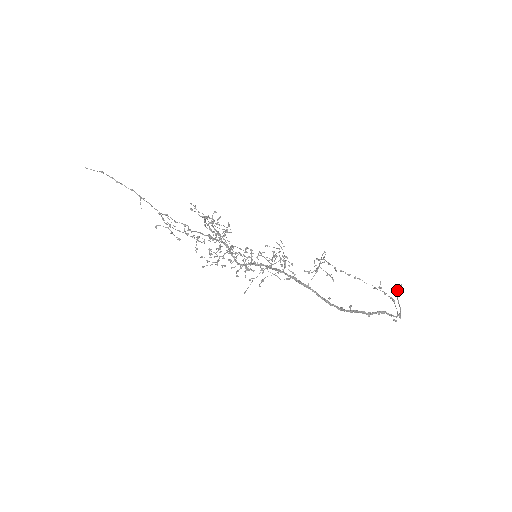
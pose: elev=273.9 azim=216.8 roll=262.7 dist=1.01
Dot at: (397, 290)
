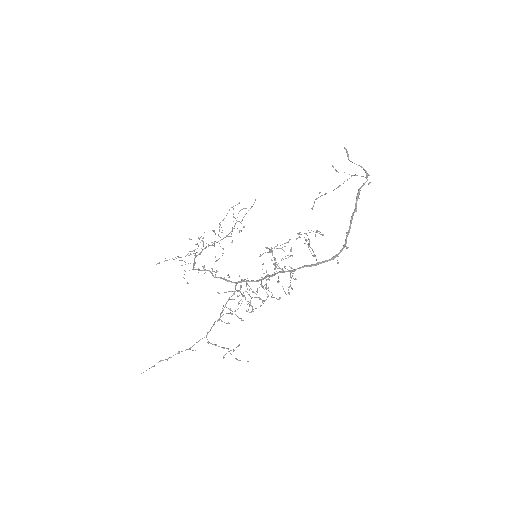
Dot at: occluded
